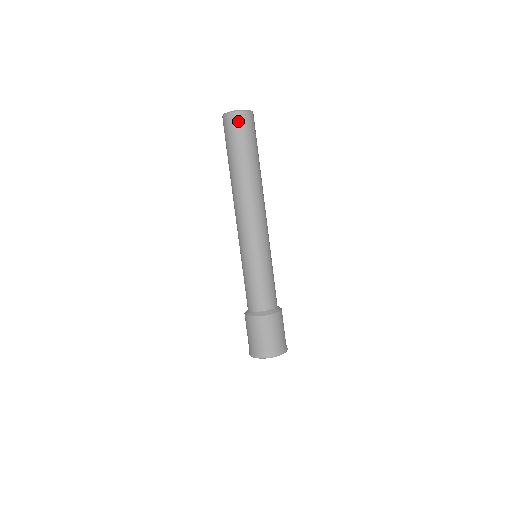
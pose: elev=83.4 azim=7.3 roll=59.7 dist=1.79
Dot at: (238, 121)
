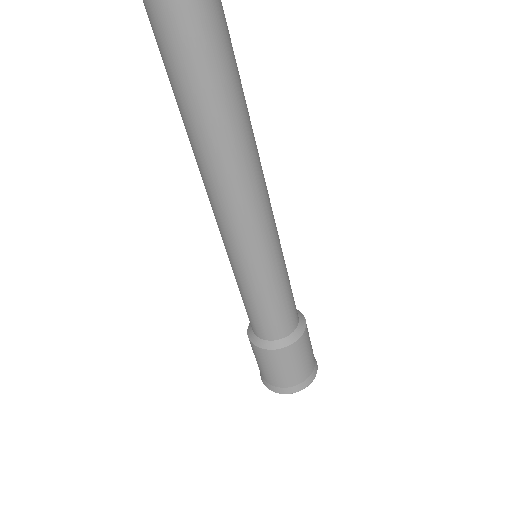
Dot at: (171, 4)
